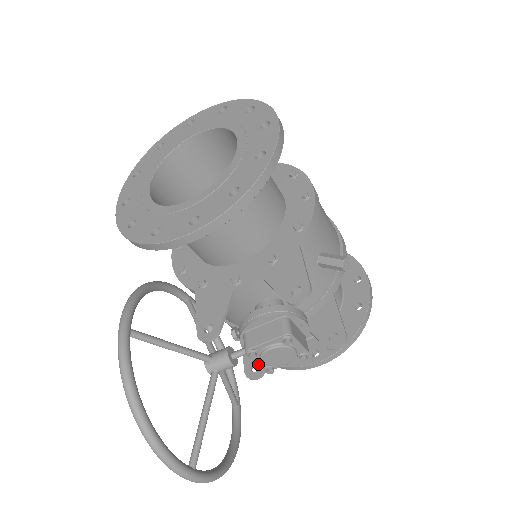
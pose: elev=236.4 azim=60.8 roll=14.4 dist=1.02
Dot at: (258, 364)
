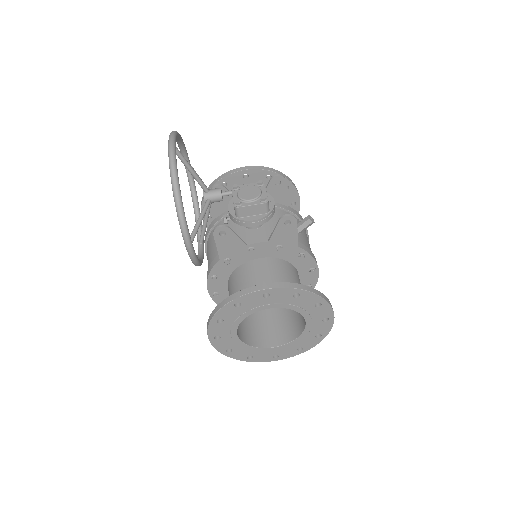
Dot at: (233, 199)
